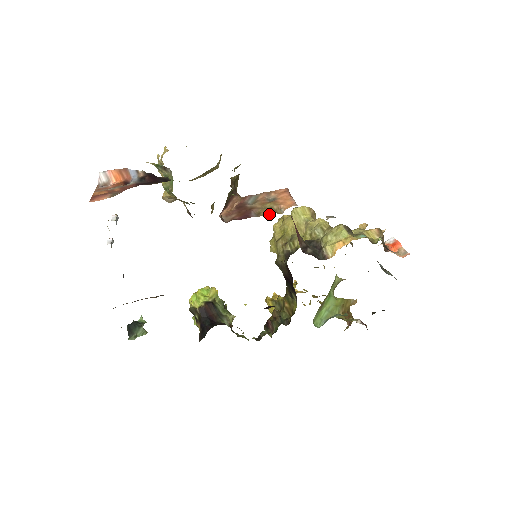
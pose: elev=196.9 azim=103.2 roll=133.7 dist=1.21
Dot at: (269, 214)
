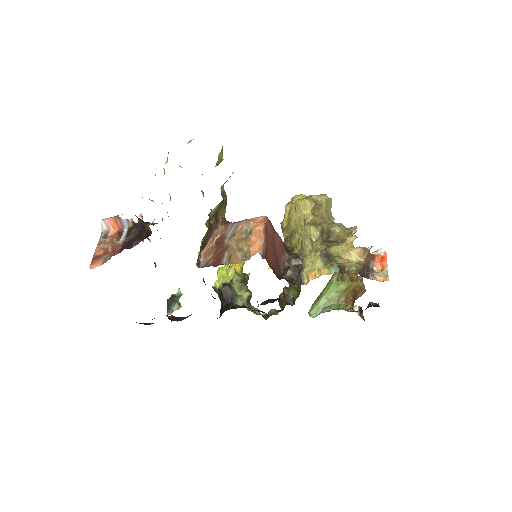
Dot at: (235, 263)
